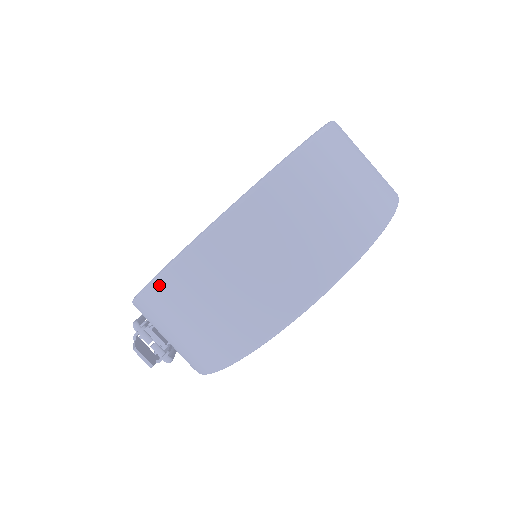
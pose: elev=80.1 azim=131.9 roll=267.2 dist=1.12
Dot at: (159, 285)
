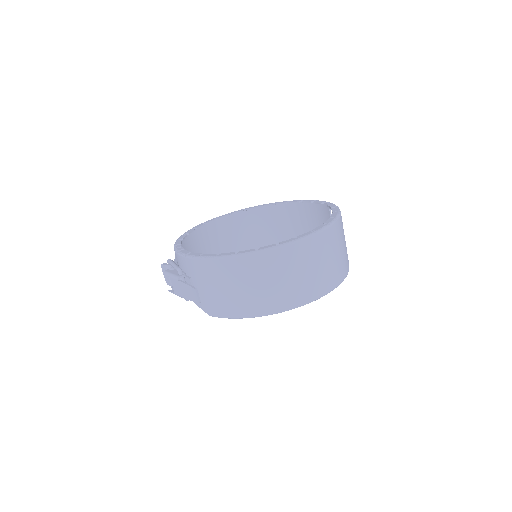
Dot at: (232, 261)
